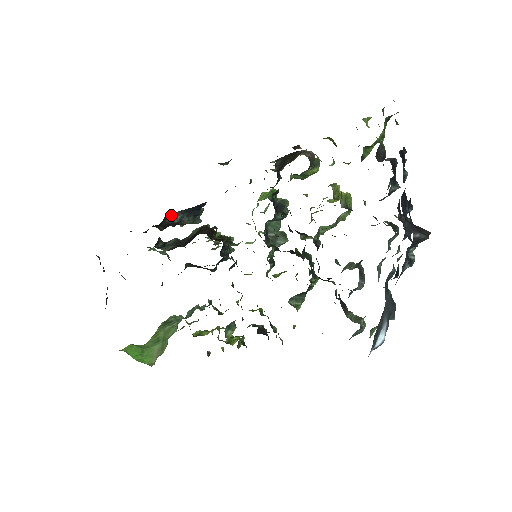
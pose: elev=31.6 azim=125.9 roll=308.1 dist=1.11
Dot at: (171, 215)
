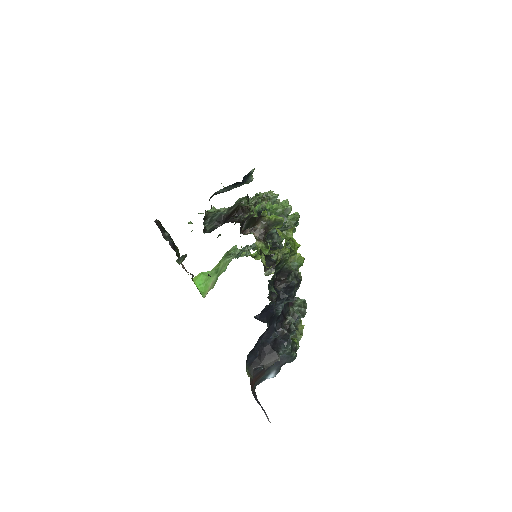
Dot at: (218, 192)
